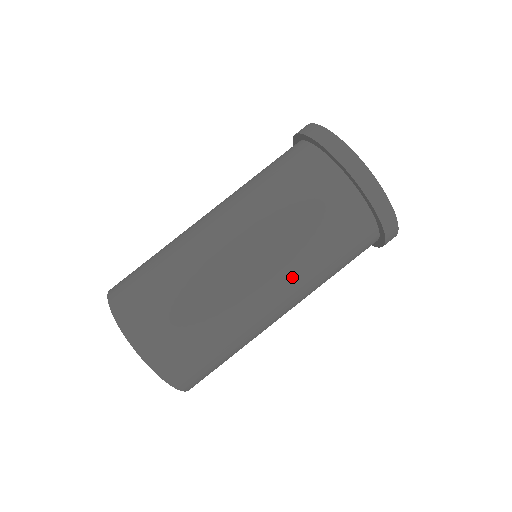
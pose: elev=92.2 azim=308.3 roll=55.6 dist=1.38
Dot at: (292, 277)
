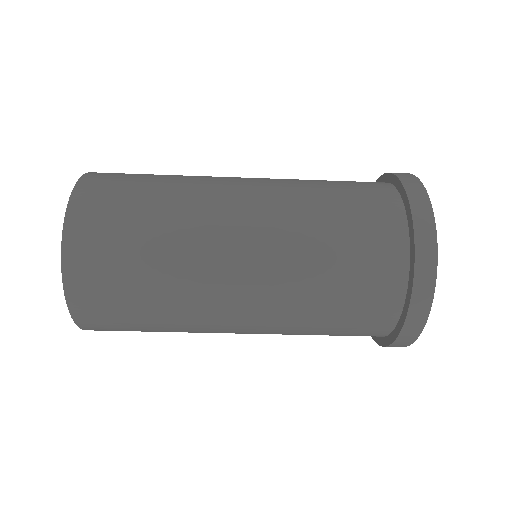
Dot at: occluded
